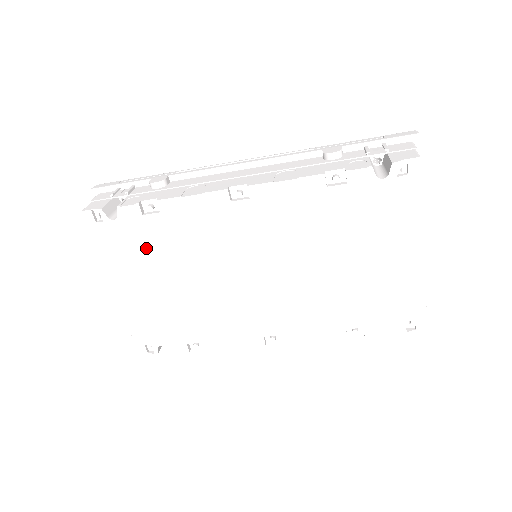
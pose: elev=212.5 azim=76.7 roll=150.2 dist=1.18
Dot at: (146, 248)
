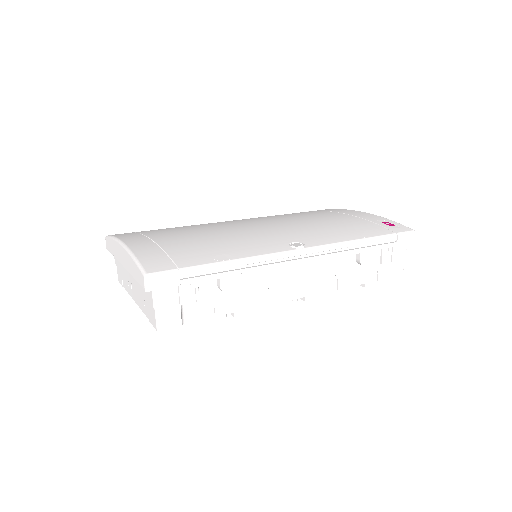
Dot at: occluded
